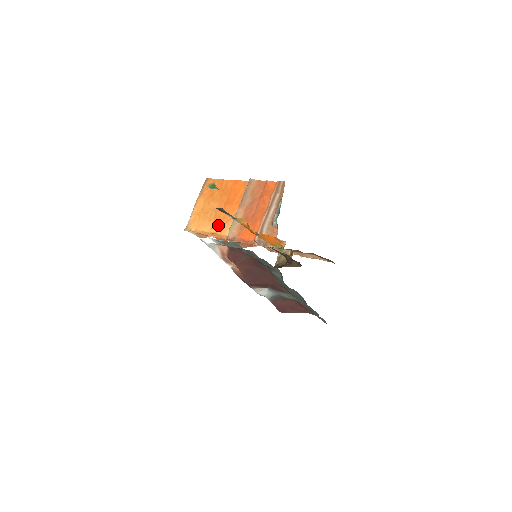
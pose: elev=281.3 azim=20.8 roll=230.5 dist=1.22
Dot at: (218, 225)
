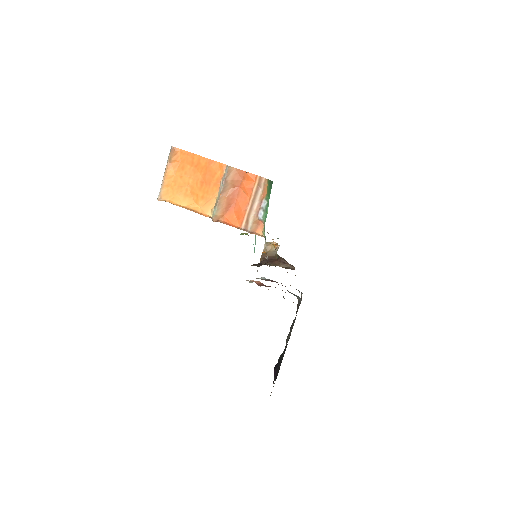
Dot at: (198, 203)
